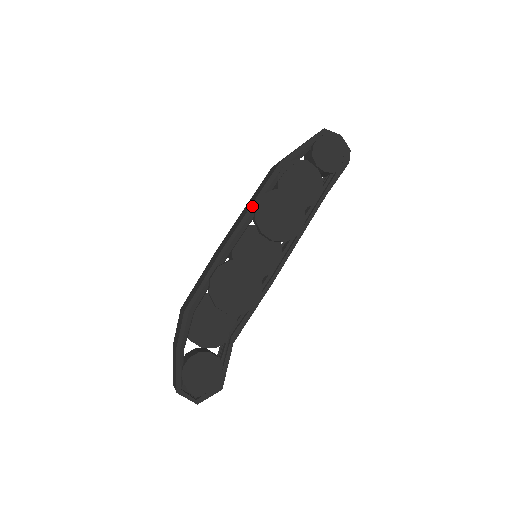
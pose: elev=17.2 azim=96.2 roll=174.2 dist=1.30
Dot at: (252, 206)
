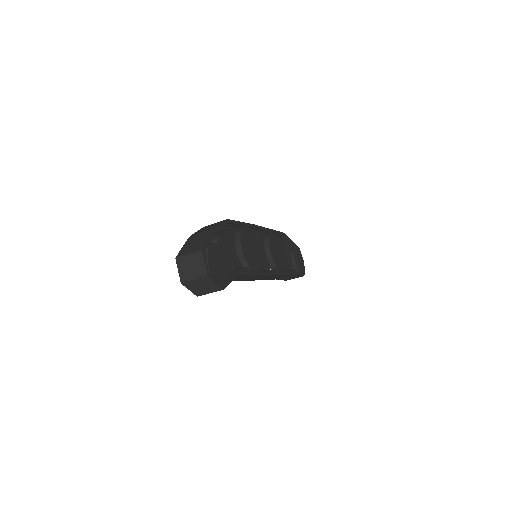
Dot at: (270, 229)
